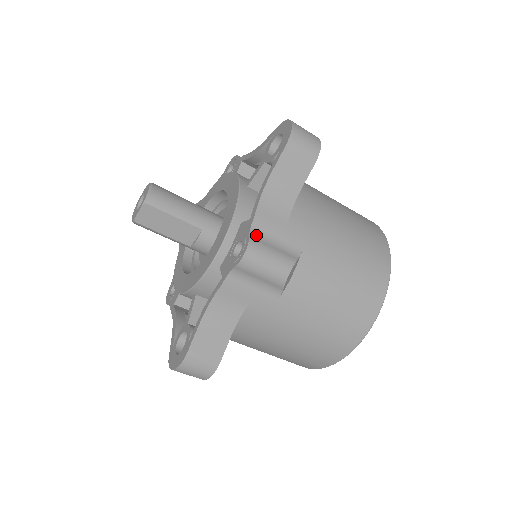
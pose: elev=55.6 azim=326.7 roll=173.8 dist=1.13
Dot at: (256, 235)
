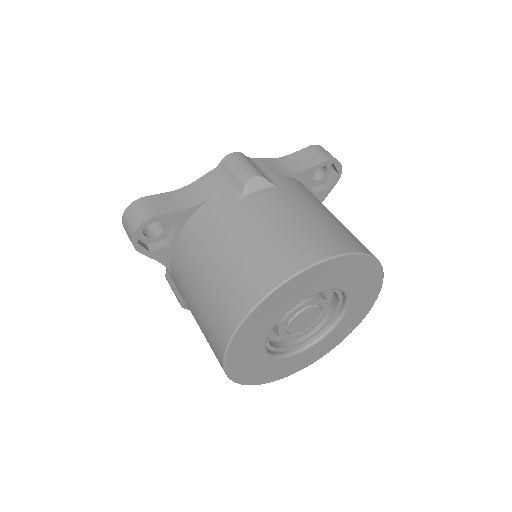
Dot at: (250, 160)
